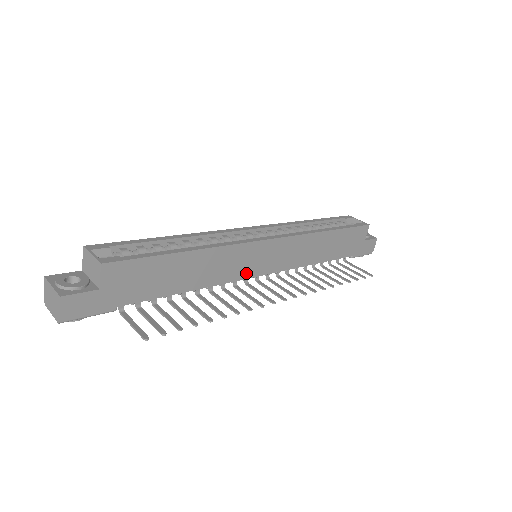
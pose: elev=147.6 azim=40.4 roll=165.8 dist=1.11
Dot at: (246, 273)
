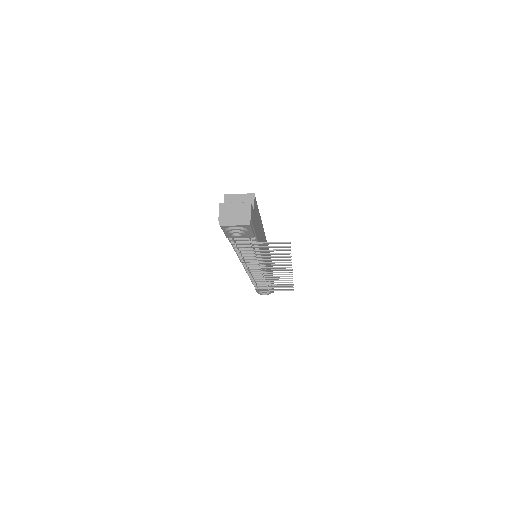
Dot at: occluded
